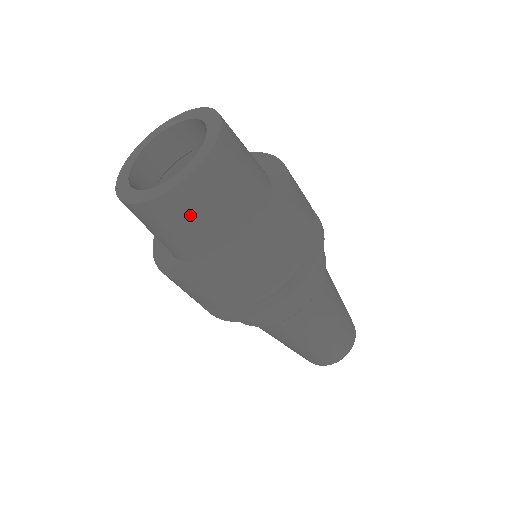
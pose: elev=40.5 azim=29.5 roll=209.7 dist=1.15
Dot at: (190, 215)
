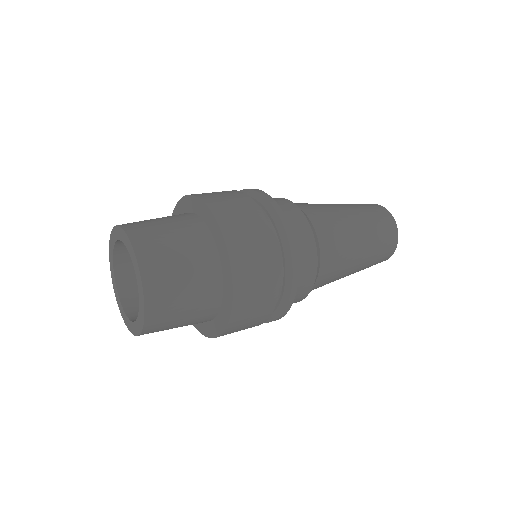
Dot at: (172, 319)
